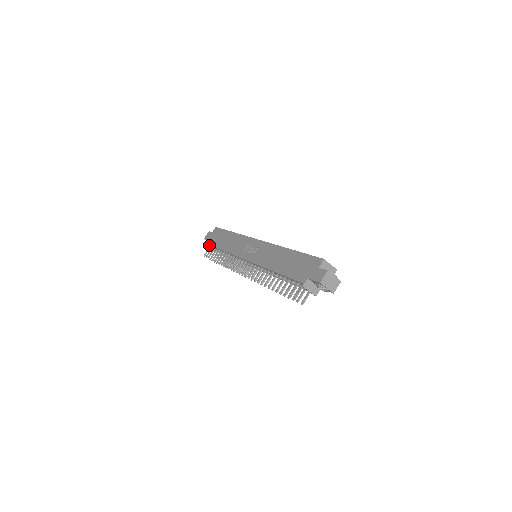
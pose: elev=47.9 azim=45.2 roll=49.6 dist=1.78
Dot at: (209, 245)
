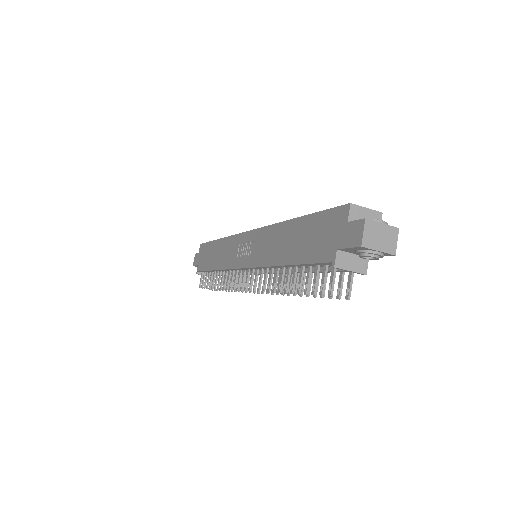
Dot at: (199, 271)
